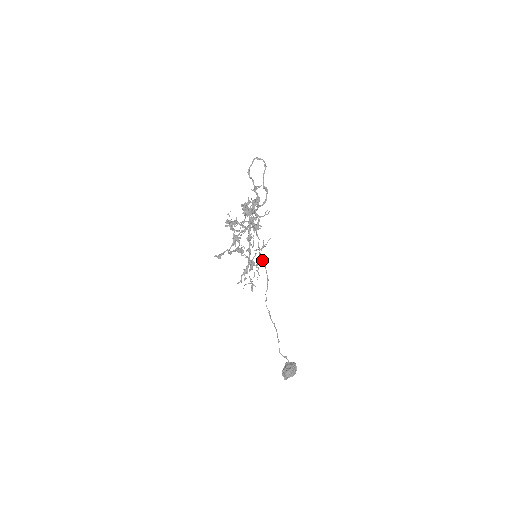
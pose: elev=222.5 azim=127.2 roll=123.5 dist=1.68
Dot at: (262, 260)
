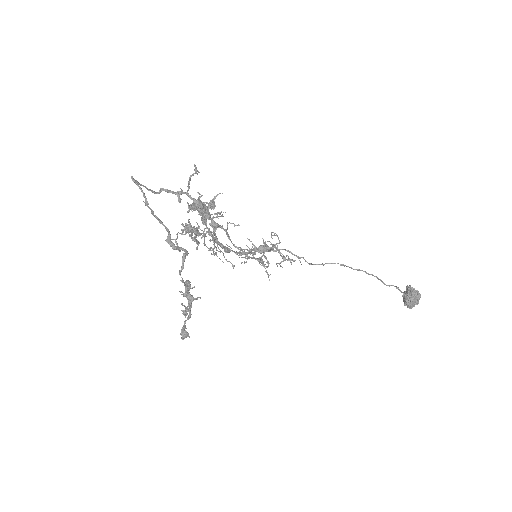
Dot at: occluded
